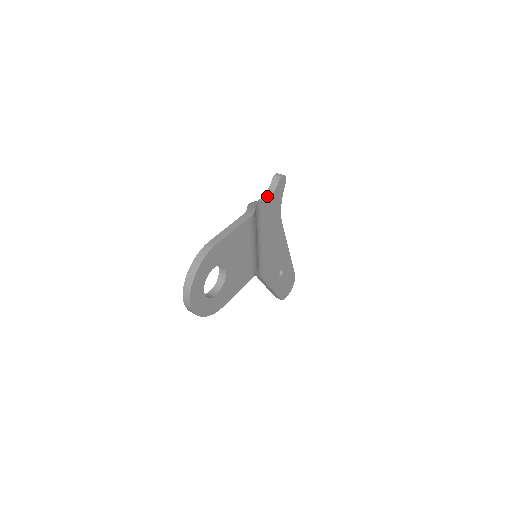
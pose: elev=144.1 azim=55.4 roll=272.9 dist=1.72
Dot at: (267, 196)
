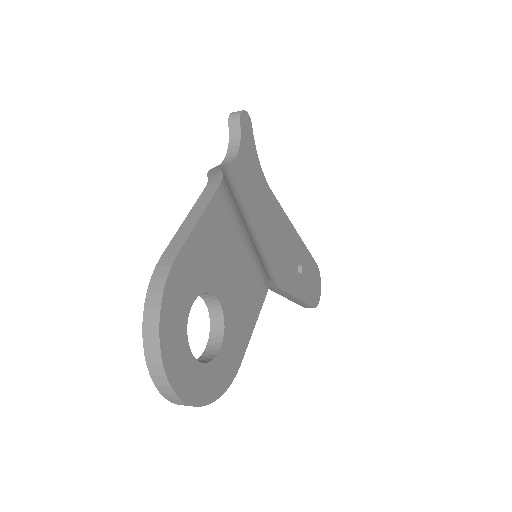
Dot at: (232, 152)
